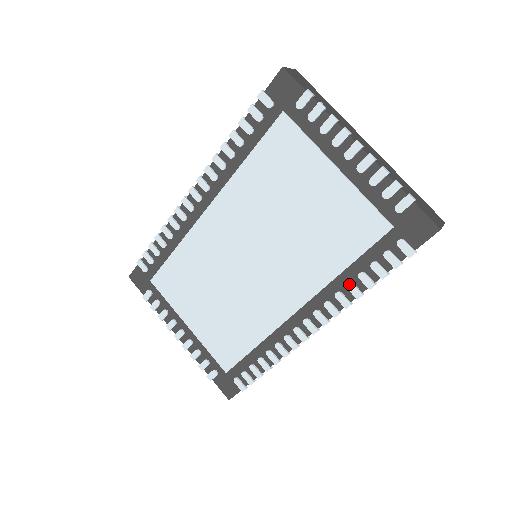
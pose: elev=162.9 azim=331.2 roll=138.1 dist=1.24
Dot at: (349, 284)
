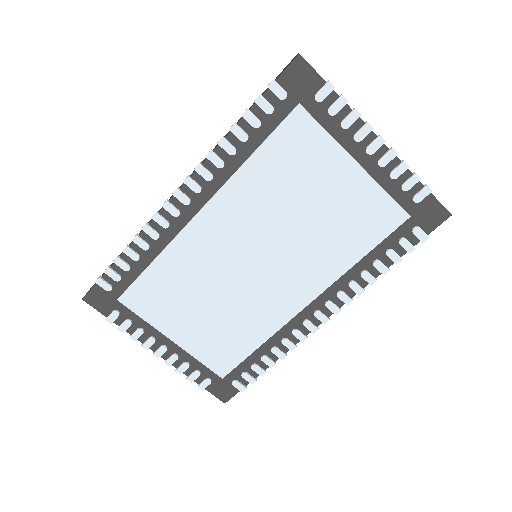
Dot at: (364, 273)
